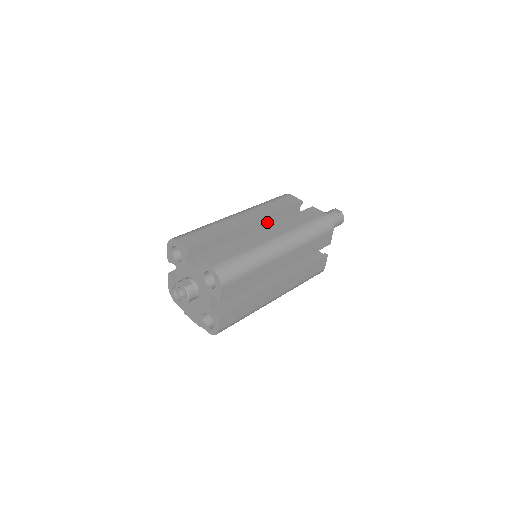
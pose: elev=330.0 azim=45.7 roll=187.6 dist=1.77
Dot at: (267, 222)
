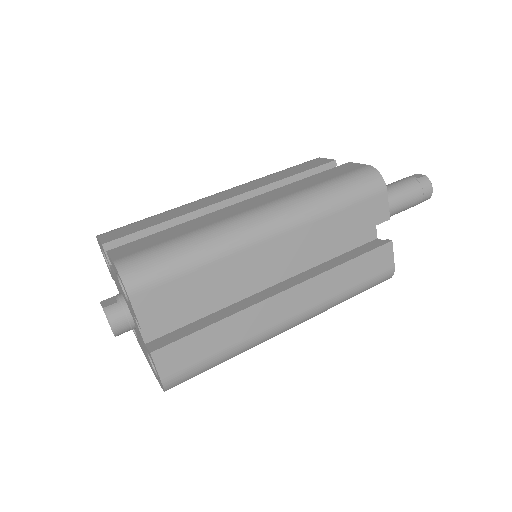
Dot at: occluded
